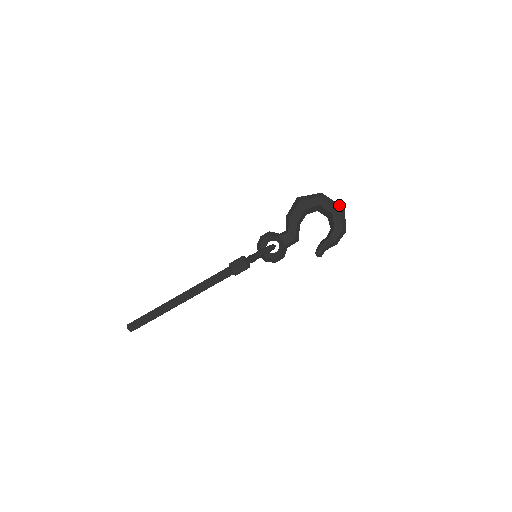
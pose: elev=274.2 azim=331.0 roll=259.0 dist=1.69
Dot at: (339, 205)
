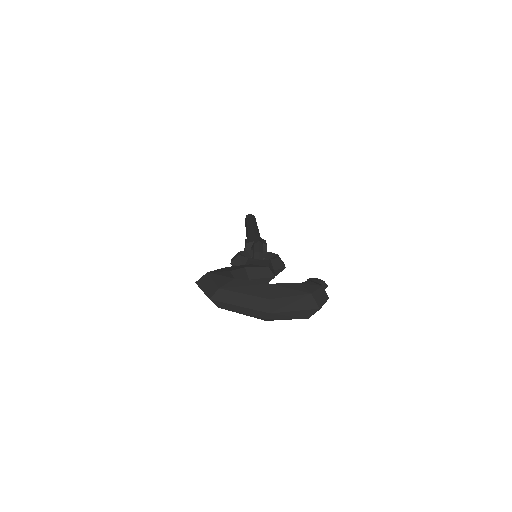
Dot at: (257, 312)
